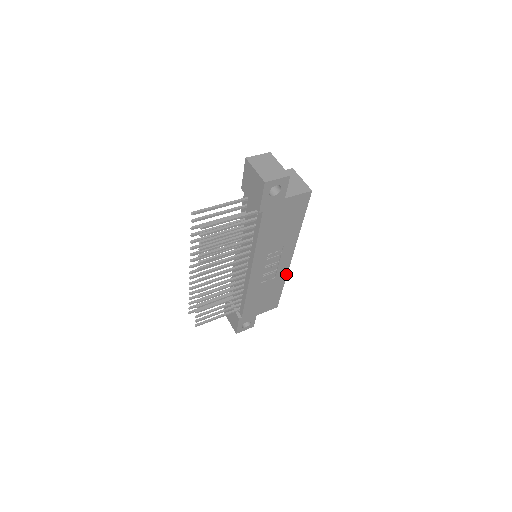
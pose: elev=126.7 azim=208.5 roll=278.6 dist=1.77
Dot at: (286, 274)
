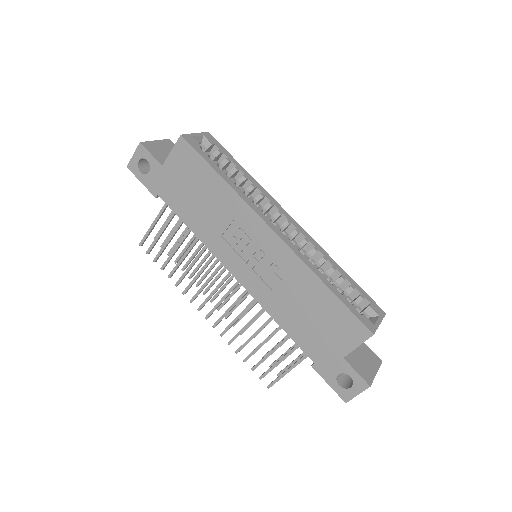
Dot at: (301, 262)
